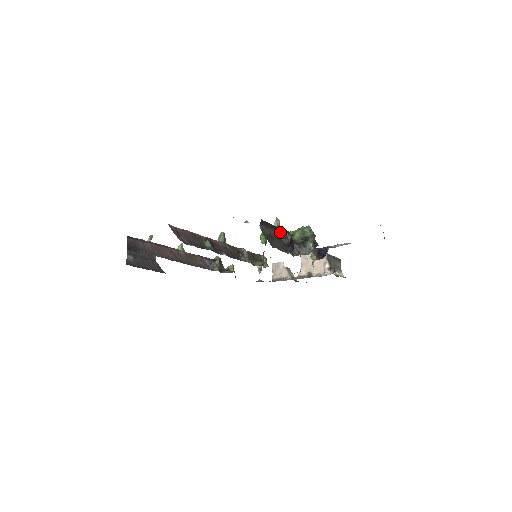
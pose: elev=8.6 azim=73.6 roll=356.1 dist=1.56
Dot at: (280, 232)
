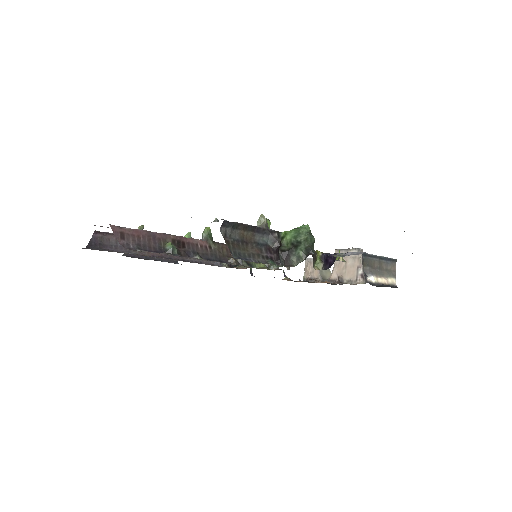
Dot at: (265, 233)
